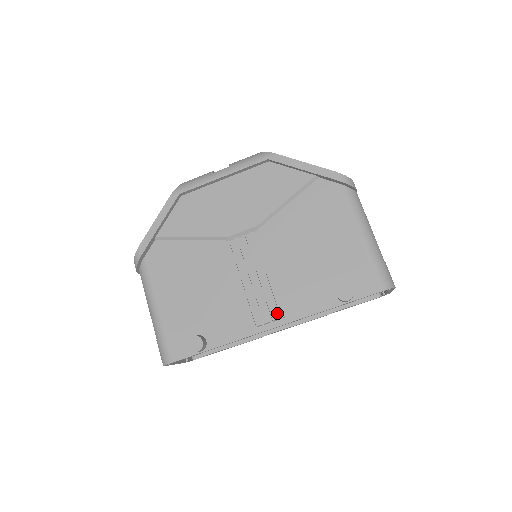
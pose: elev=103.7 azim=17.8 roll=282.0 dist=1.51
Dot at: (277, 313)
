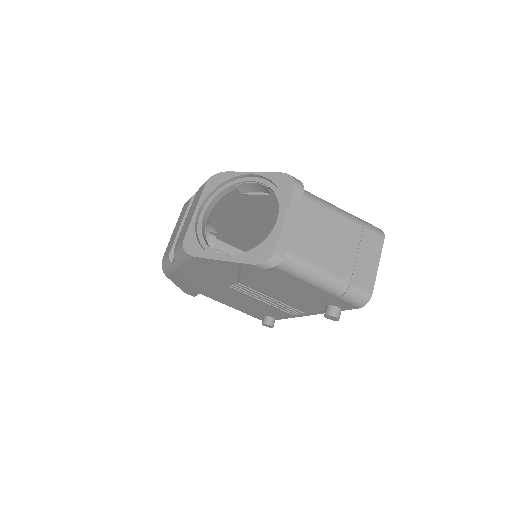
Dot at: (299, 312)
